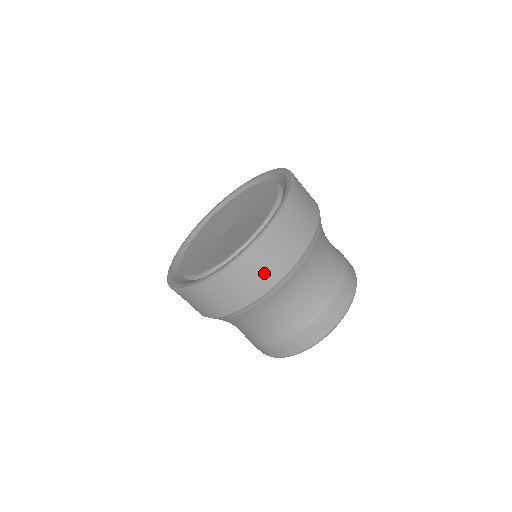
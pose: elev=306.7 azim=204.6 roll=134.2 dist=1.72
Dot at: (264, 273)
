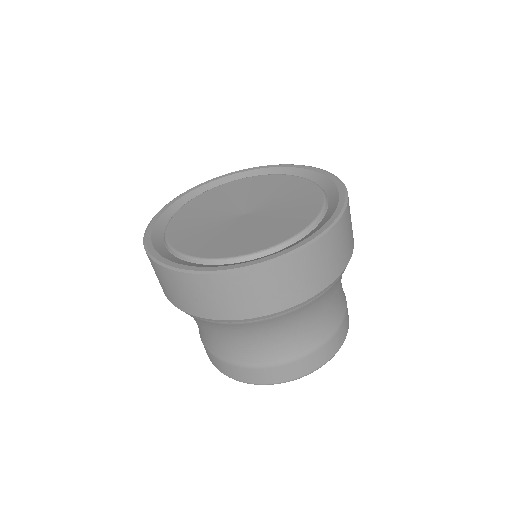
Dot at: (212, 303)
